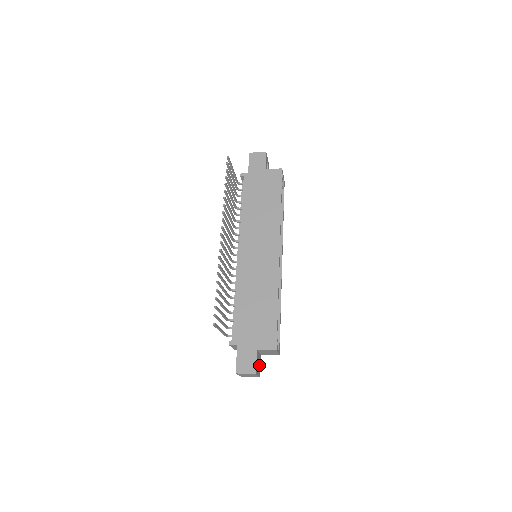
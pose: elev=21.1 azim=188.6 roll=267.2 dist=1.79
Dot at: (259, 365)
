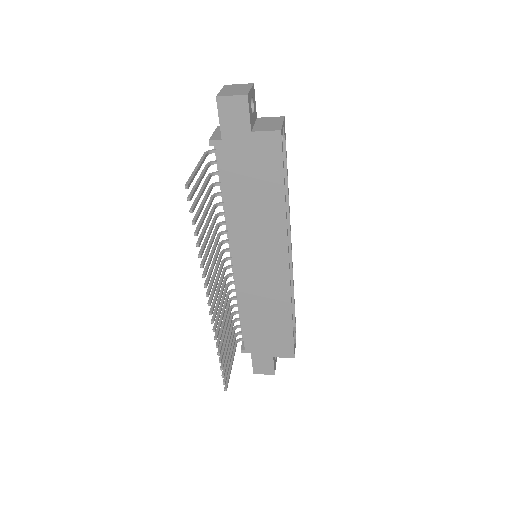
Dot at: occluded
